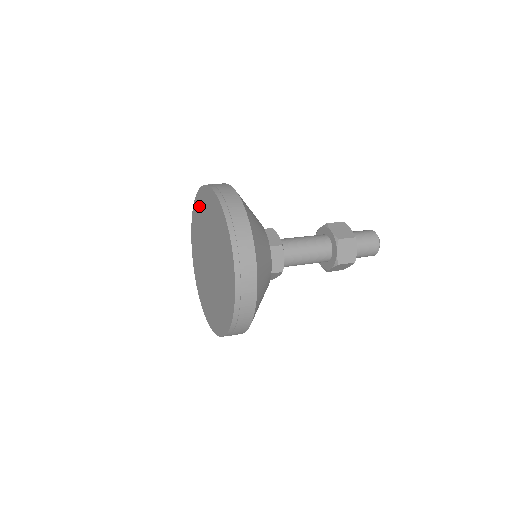
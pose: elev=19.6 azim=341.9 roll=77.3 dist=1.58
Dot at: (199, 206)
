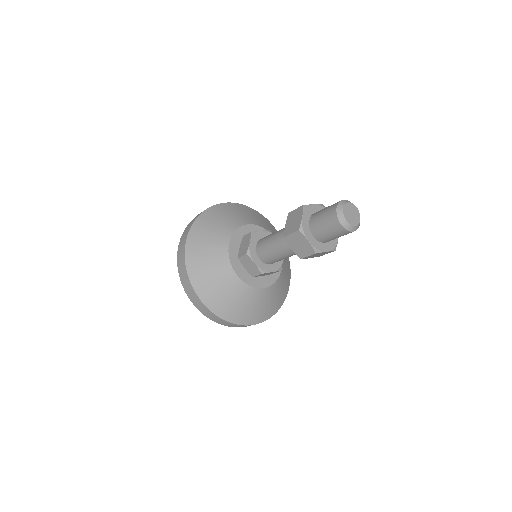
Dot at: occluded
